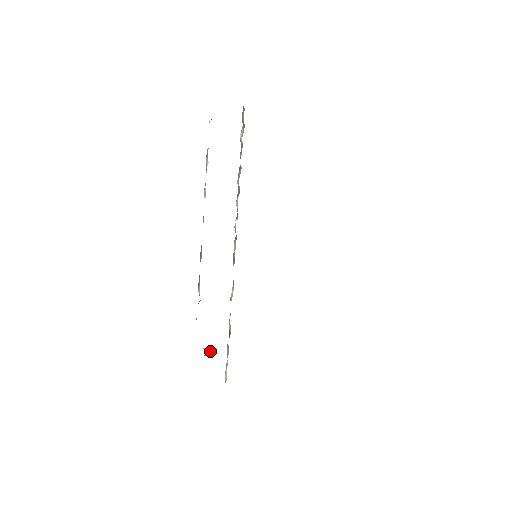
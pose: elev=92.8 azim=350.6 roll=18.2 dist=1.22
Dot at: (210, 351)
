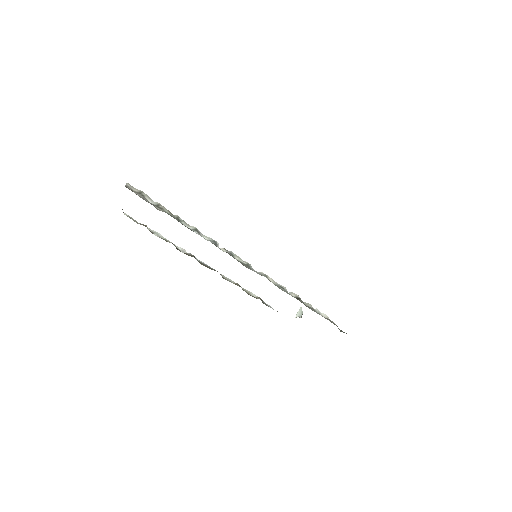
Dot at: (300, 311)
